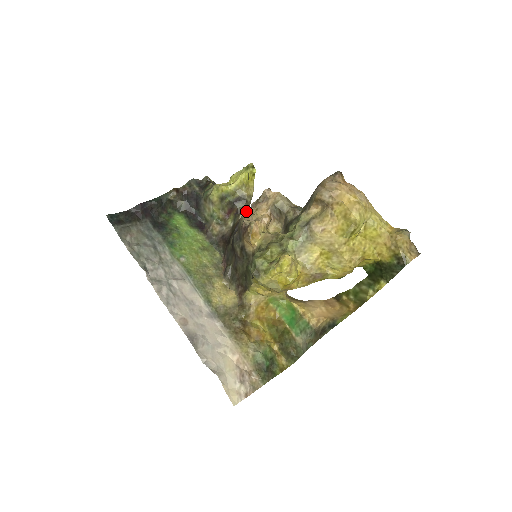
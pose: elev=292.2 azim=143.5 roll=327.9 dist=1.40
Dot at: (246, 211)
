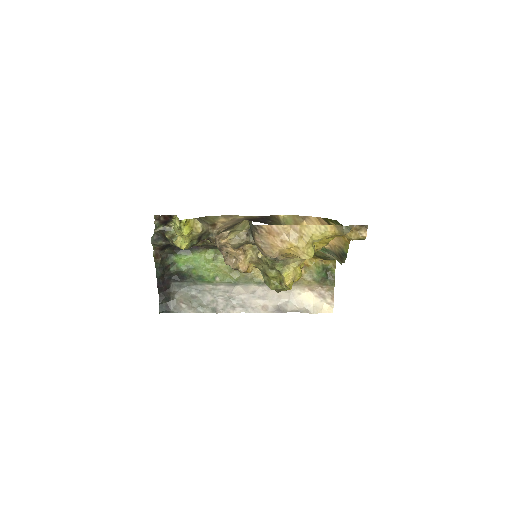
Dot at: (210, 231)
